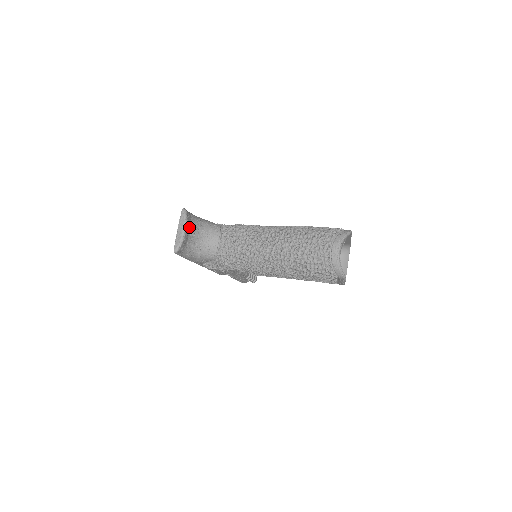
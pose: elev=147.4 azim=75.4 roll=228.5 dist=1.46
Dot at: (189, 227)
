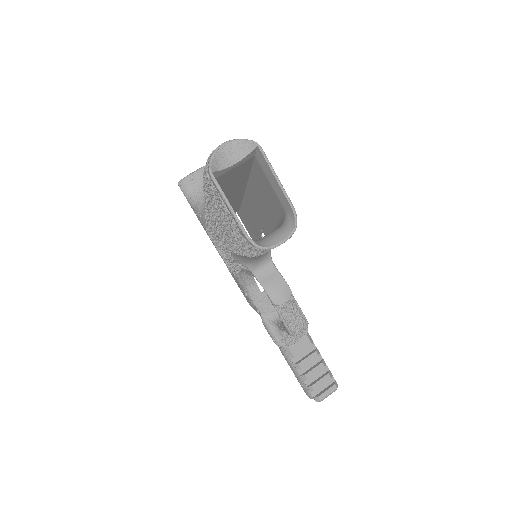
Dot at: occluded
